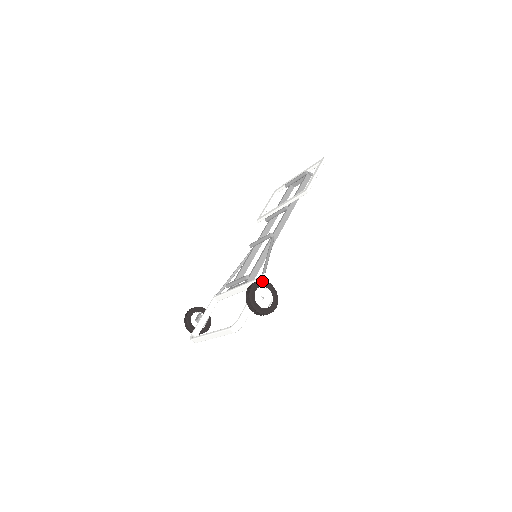
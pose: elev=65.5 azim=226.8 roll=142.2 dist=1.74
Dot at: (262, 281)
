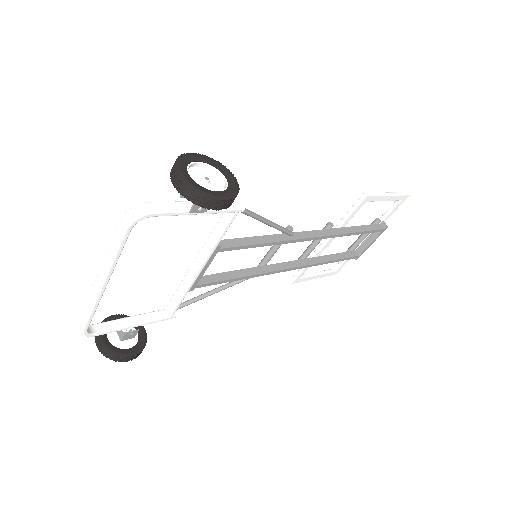
Dot at: (219, 163)
